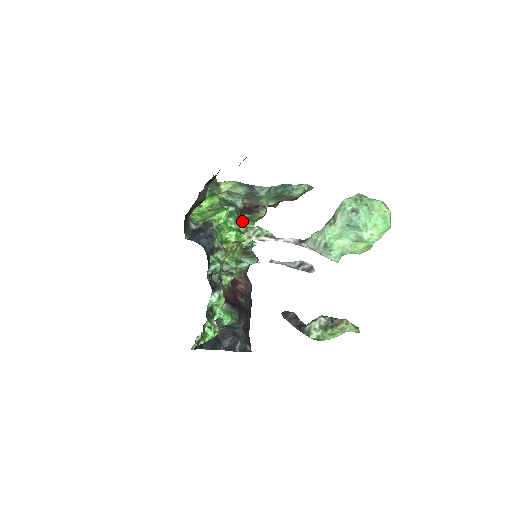
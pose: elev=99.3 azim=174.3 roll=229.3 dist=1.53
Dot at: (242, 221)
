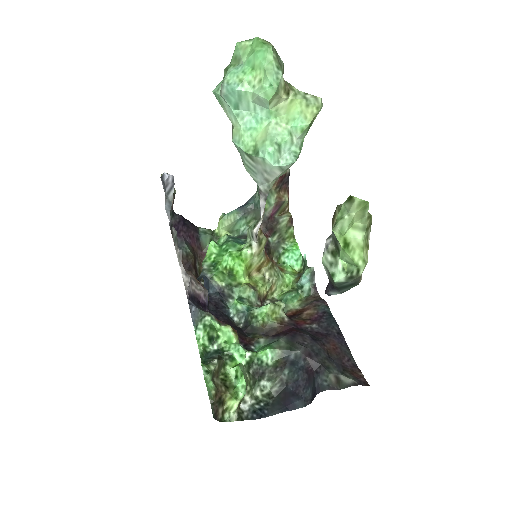
Dot at: occluded
